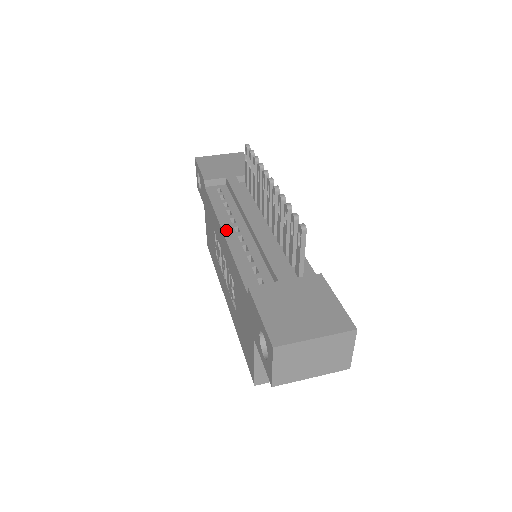
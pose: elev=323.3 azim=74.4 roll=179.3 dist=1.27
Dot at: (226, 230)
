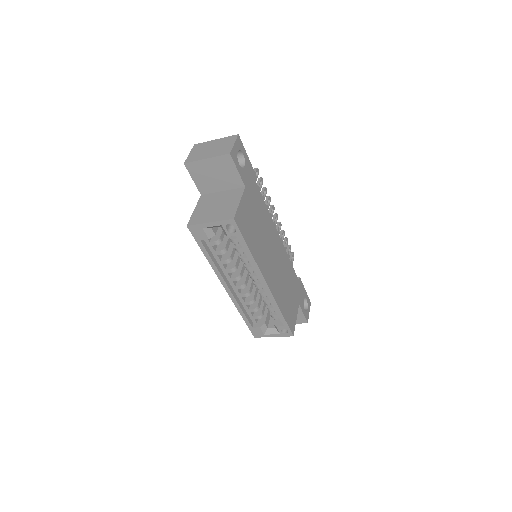
Dot at: occluded
